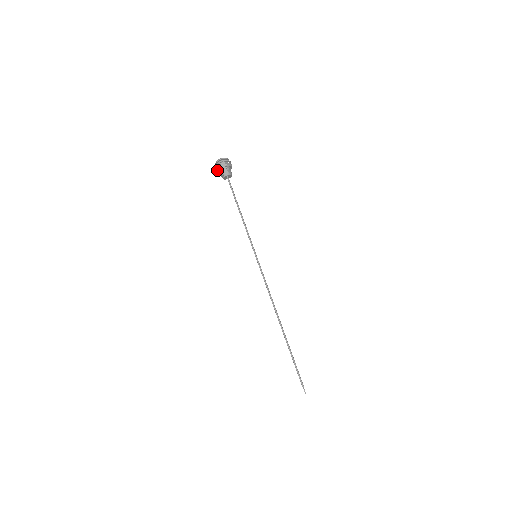
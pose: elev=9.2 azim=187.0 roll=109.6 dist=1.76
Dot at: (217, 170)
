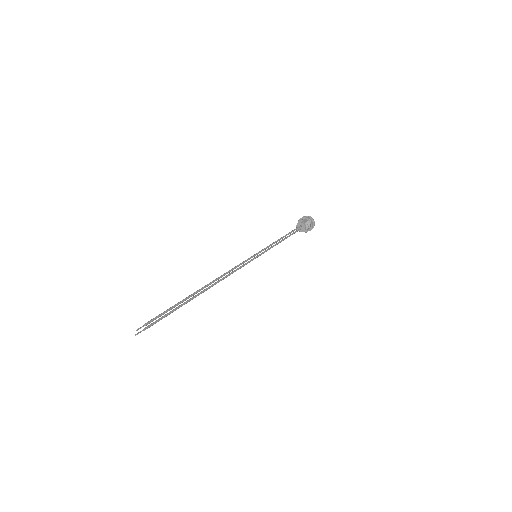
Dot at: (300, 219)
